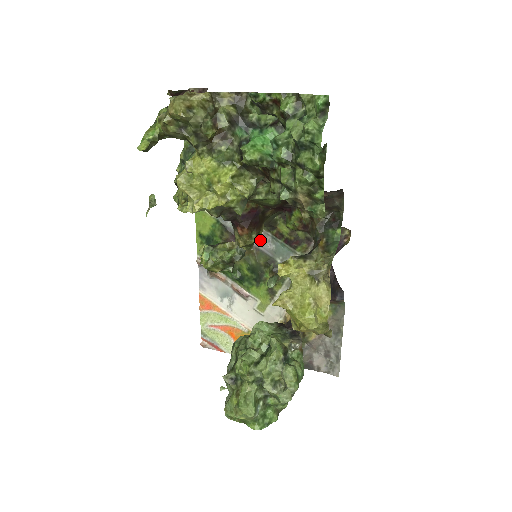
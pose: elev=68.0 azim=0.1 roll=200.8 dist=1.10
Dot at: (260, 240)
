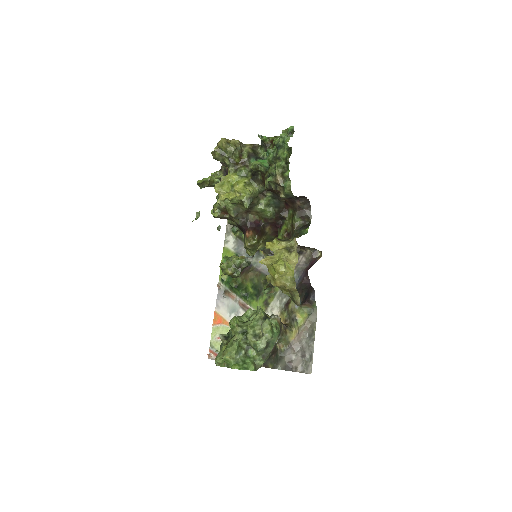
Dot at: (263, 265)
